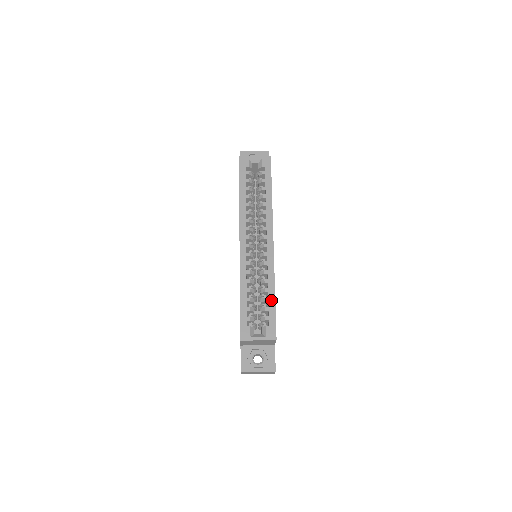
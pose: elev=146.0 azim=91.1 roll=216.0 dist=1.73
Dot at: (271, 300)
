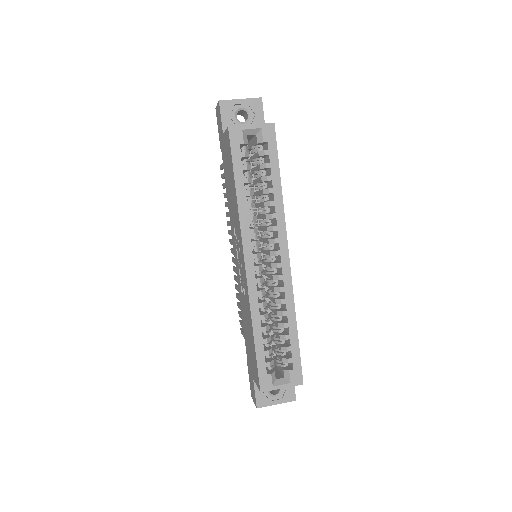
Dot at: (293, 337)
